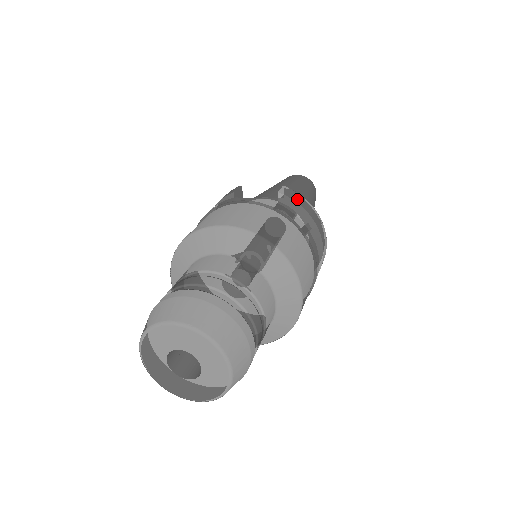
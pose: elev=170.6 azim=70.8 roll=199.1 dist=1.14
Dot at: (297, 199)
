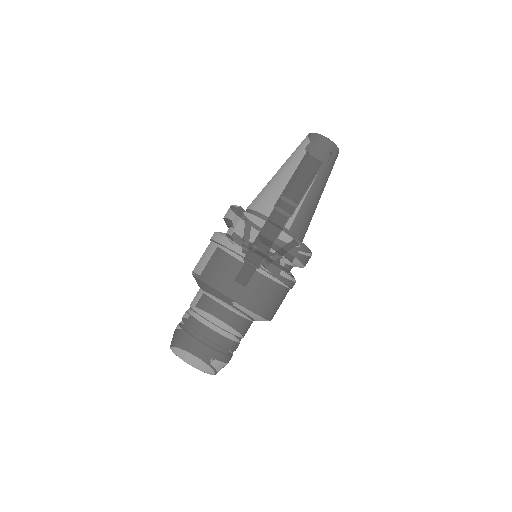
Dot at: (275, 238)
